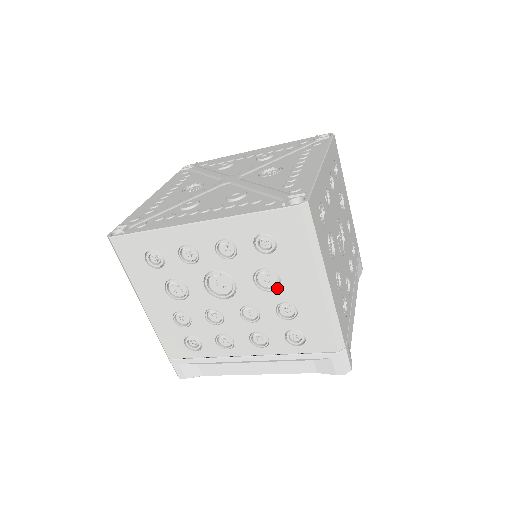
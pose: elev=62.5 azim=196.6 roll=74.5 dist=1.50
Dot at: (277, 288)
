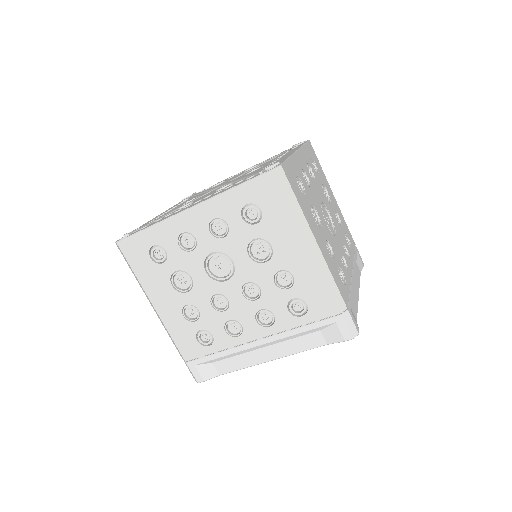
Dot at: (271, 257)
